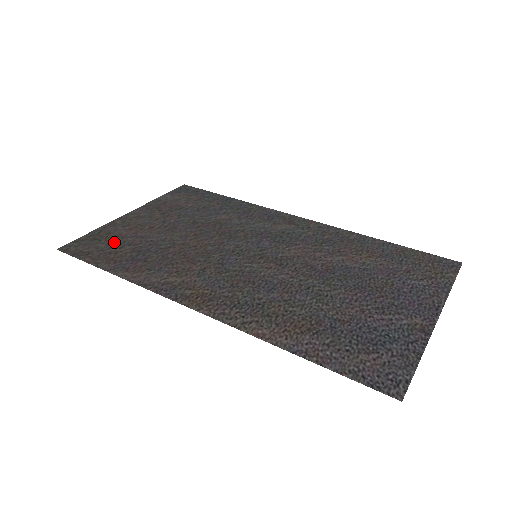
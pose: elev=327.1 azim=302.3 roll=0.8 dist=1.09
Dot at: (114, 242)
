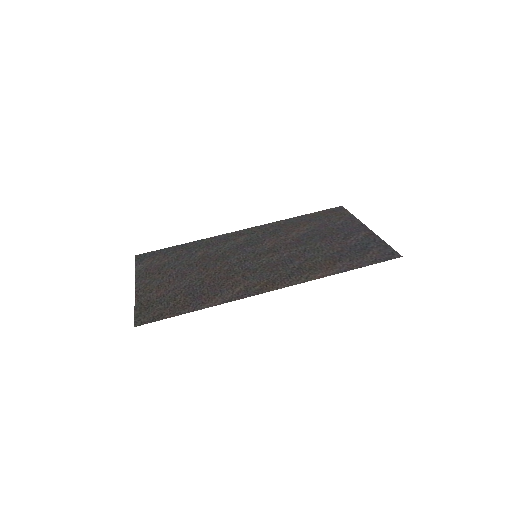
Dot at: (164, 301)
